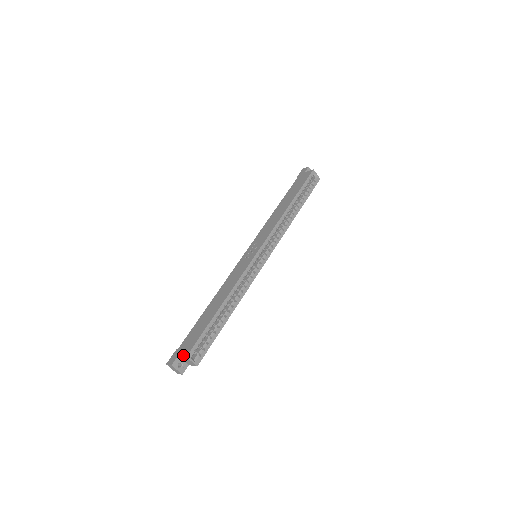
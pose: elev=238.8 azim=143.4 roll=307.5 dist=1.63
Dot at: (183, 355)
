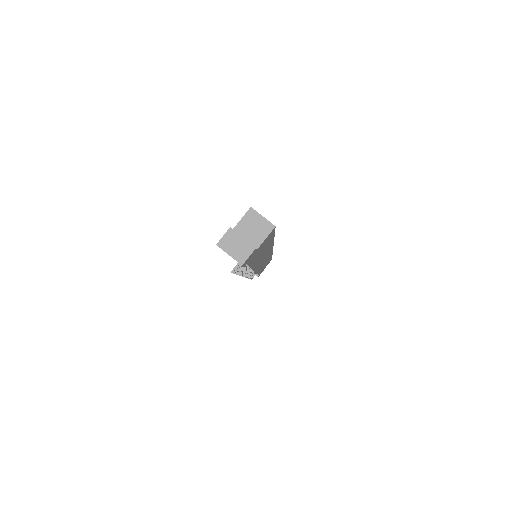
Dot at: occluded
